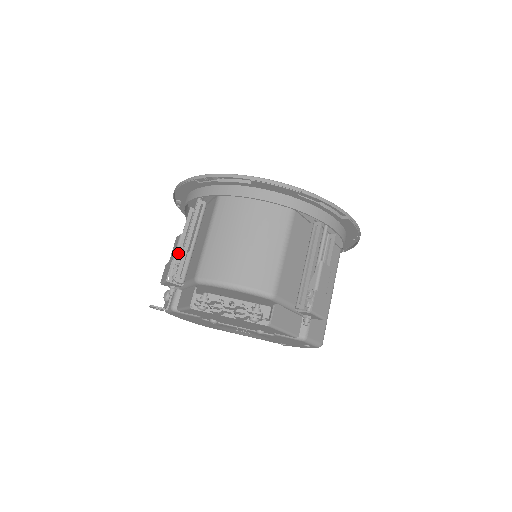
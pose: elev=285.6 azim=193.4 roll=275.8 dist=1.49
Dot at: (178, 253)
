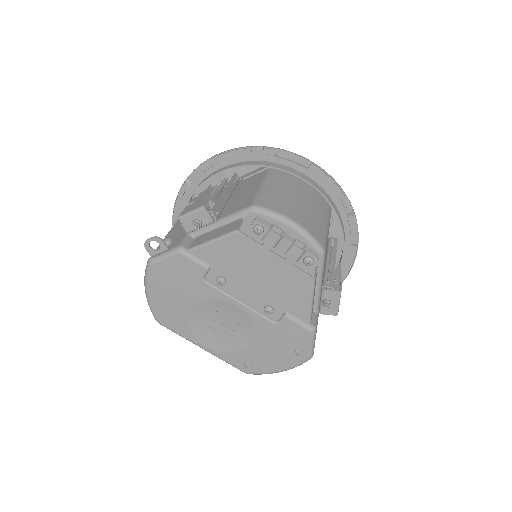
Dot at: (213, 196)
